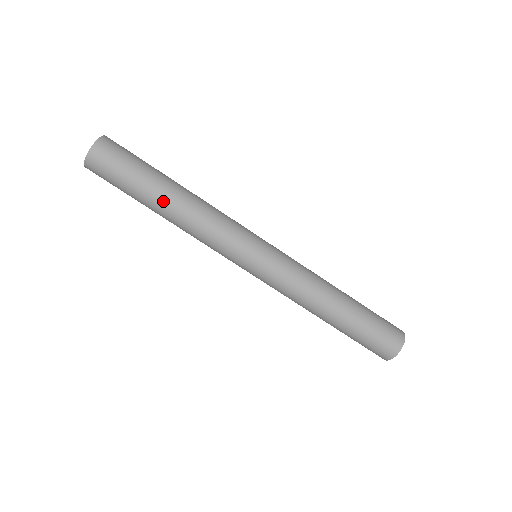
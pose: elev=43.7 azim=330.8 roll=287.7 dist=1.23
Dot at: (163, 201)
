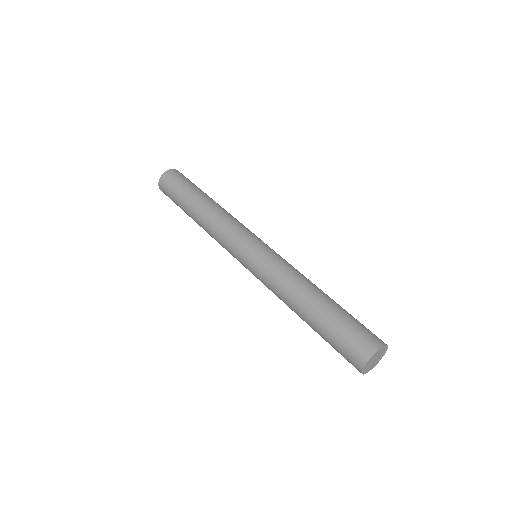
Dot at: (192, 216)
